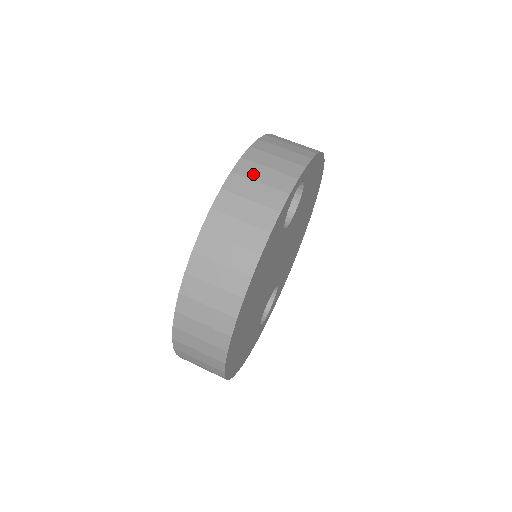
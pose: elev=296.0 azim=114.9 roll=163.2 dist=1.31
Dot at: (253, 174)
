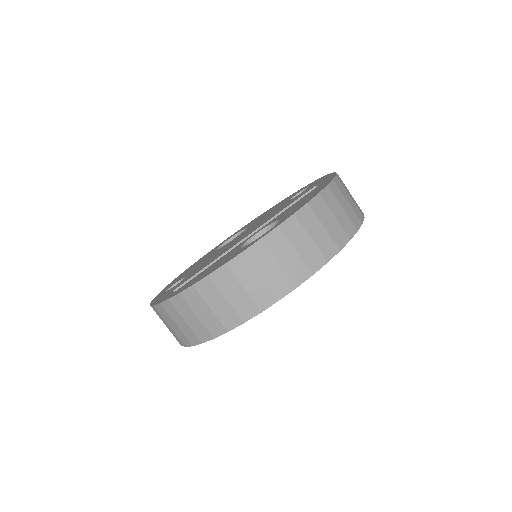
Dot at: (261, 264)
